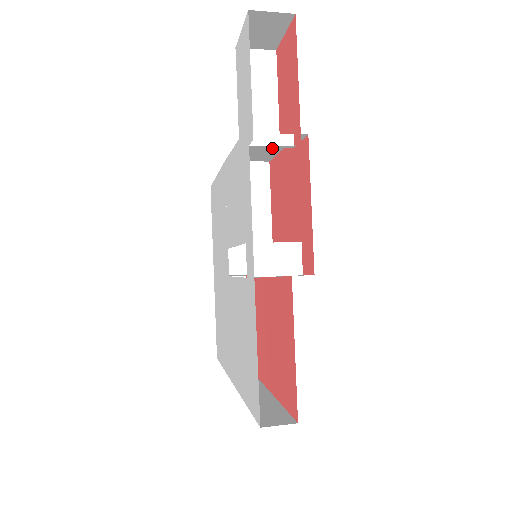
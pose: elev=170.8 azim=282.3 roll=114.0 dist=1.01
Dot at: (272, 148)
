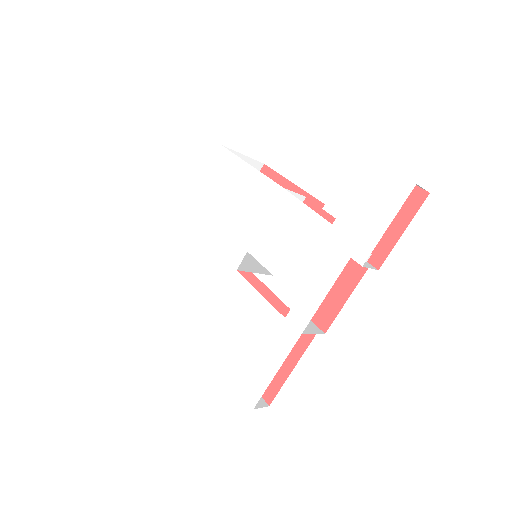
Dot at: occluded
